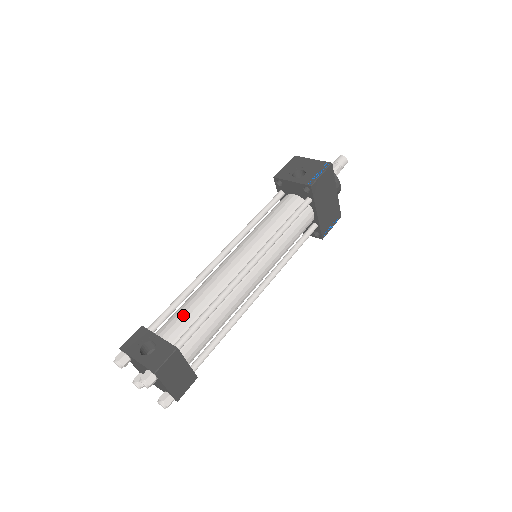
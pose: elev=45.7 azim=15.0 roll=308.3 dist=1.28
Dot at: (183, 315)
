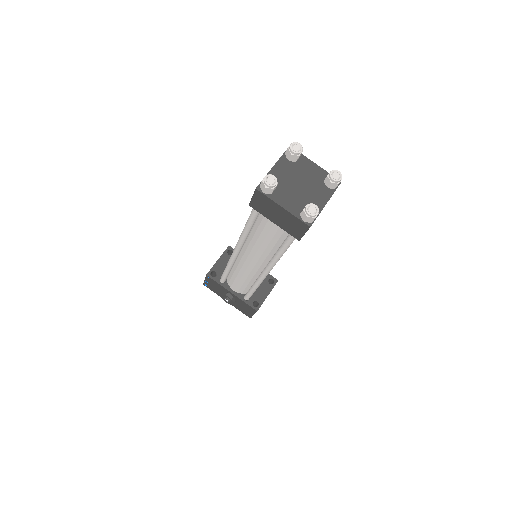
Dot at: occluded
